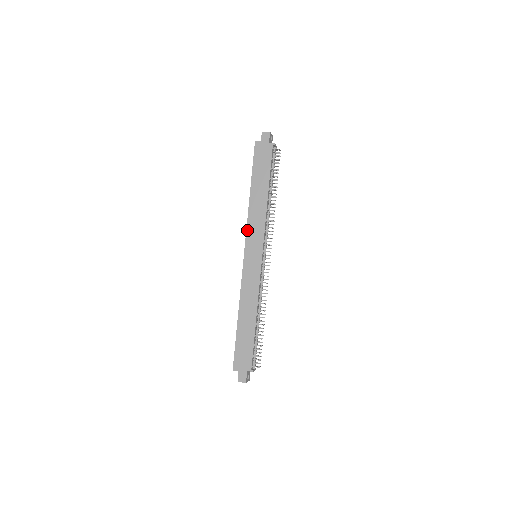
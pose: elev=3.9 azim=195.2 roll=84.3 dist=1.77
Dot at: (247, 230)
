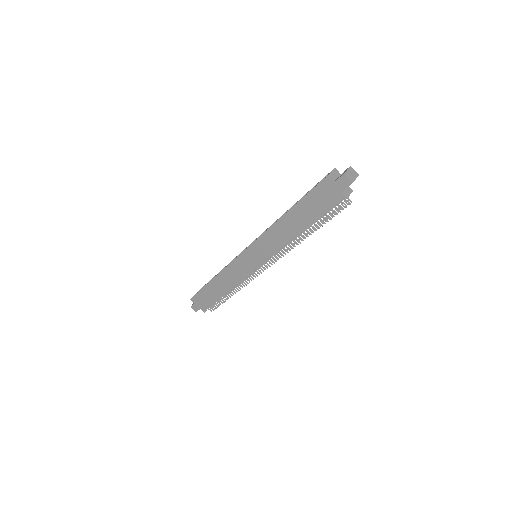
Dot at: (259, 239)
